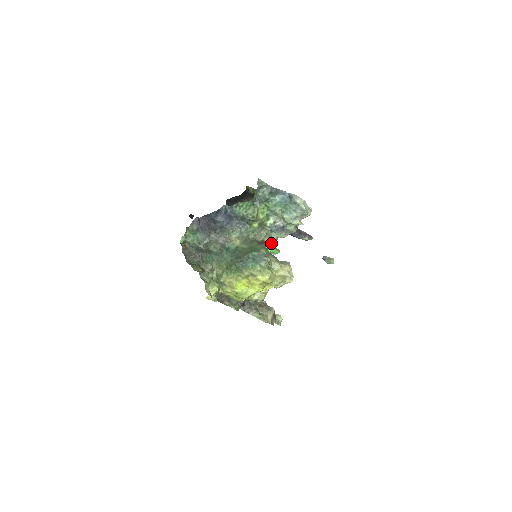
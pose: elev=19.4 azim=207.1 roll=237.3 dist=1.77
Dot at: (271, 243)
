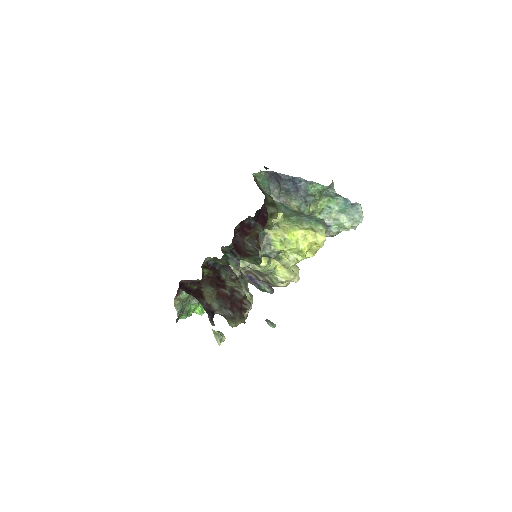
Dot at: occluded
